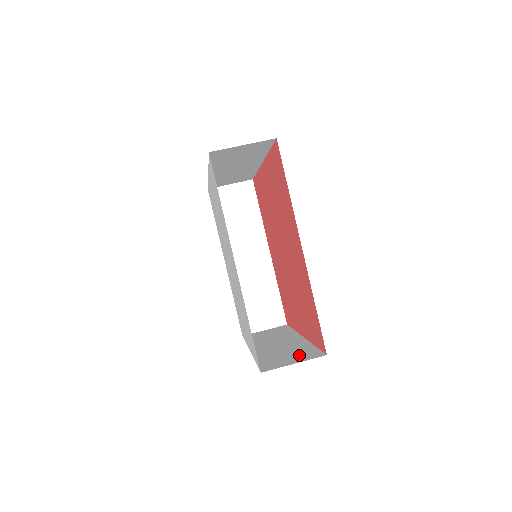
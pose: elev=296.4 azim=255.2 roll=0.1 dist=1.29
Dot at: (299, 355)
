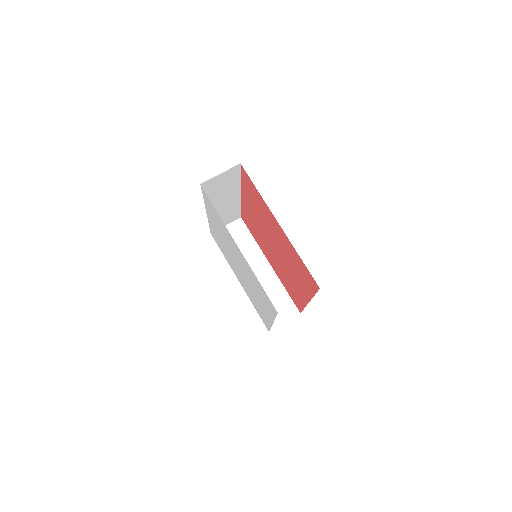
Dot at: occluded
